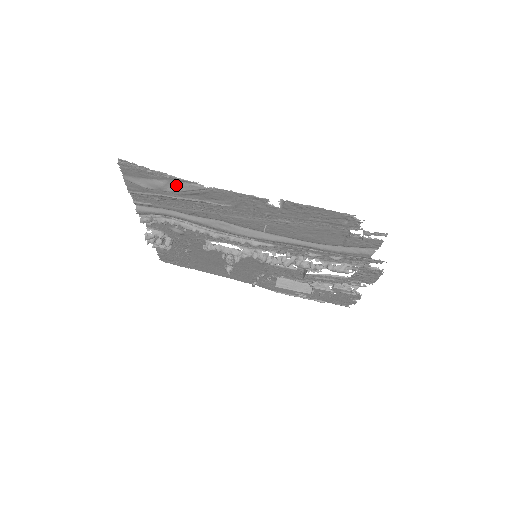
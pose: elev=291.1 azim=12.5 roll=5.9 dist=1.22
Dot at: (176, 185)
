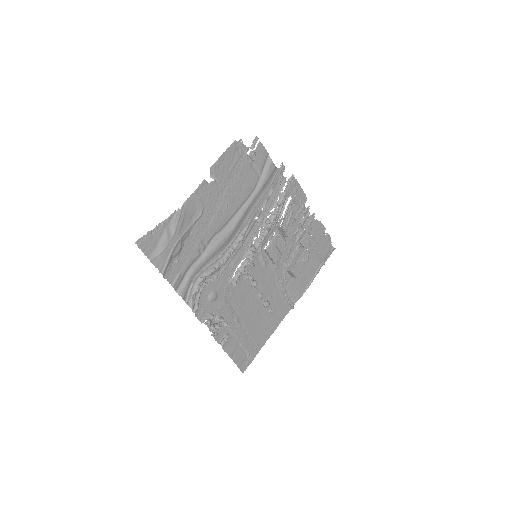
Dot at: (171, 227)
